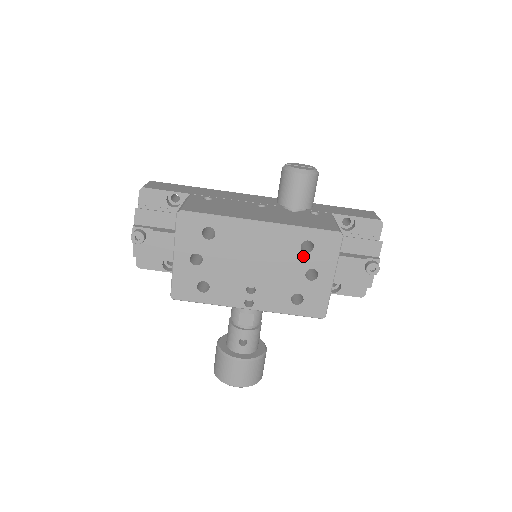
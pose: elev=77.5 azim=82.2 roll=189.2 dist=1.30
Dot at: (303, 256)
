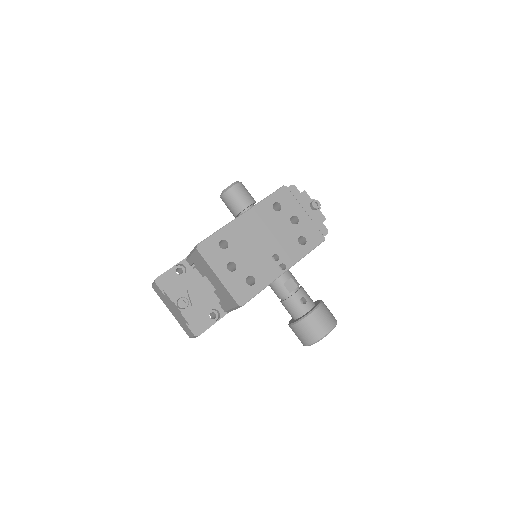
Dot at: (280, 214)
